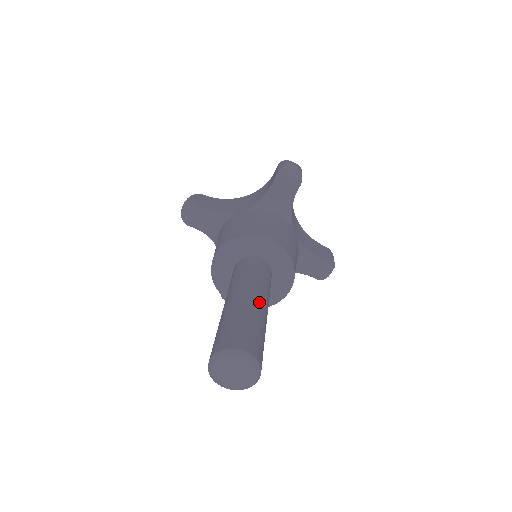
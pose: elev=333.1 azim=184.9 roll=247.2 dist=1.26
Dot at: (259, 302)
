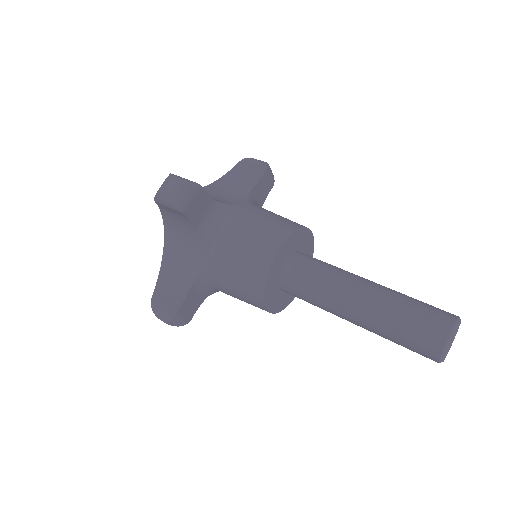
Dot at: occluded
